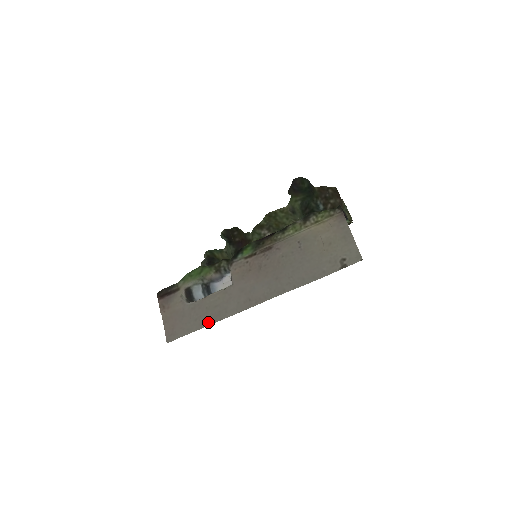
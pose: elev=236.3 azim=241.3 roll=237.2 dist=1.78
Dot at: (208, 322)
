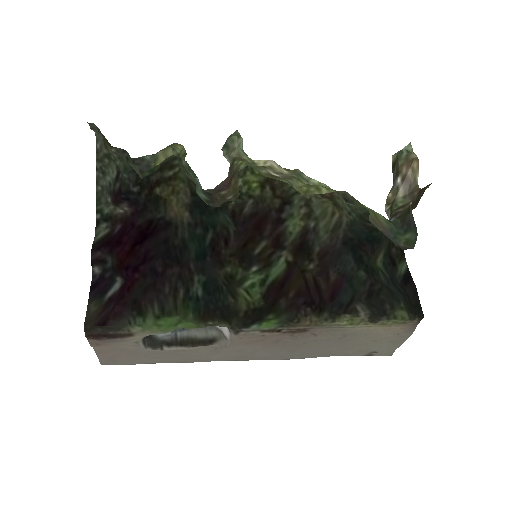
Dot at: (175, 362)
